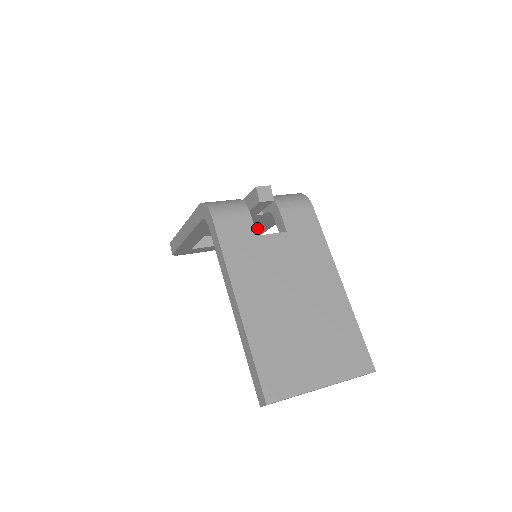
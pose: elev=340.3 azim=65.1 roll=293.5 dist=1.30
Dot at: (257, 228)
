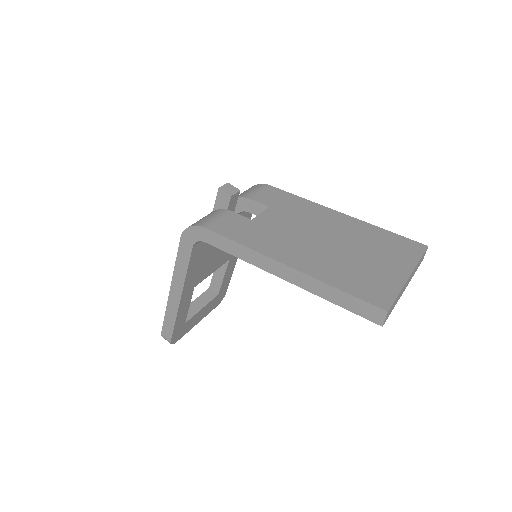
Dot at: (231, 256)
